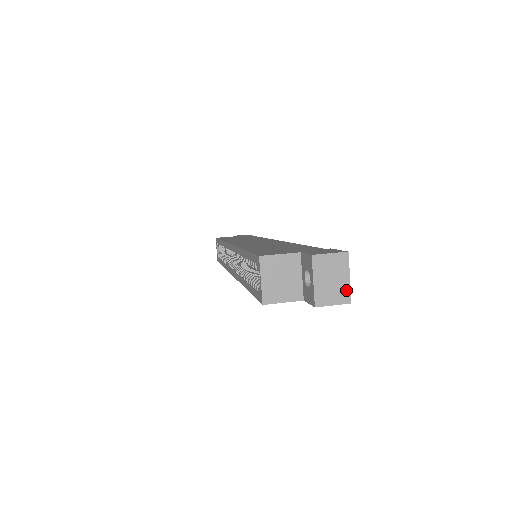
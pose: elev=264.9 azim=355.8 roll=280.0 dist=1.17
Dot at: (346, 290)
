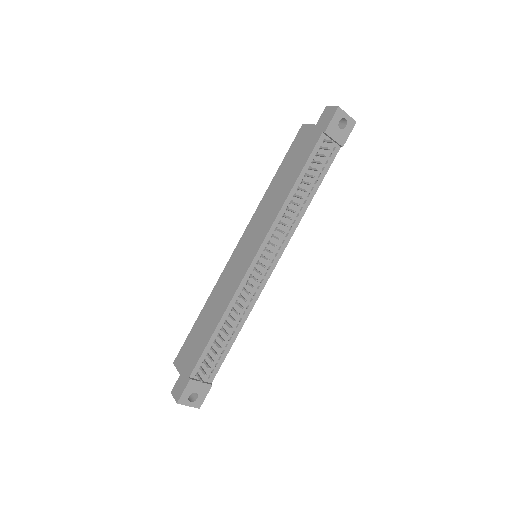
Dot at: (193, 406)
